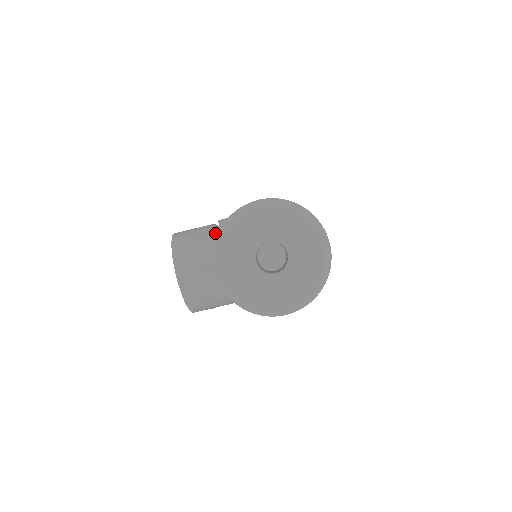
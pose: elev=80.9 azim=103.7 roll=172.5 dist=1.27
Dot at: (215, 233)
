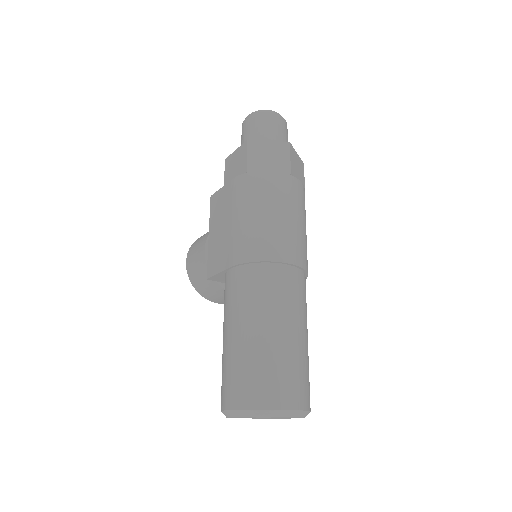
Dot at: occluded
